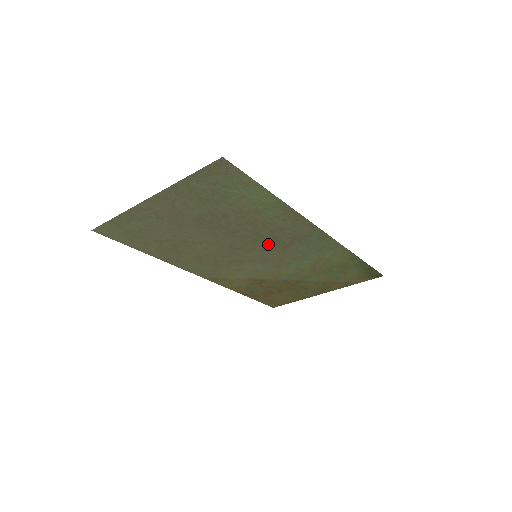
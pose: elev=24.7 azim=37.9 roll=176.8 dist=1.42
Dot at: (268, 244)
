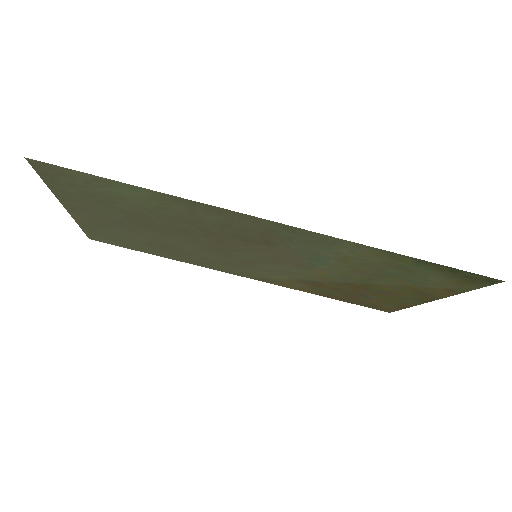
Dot at: (244, 242)
